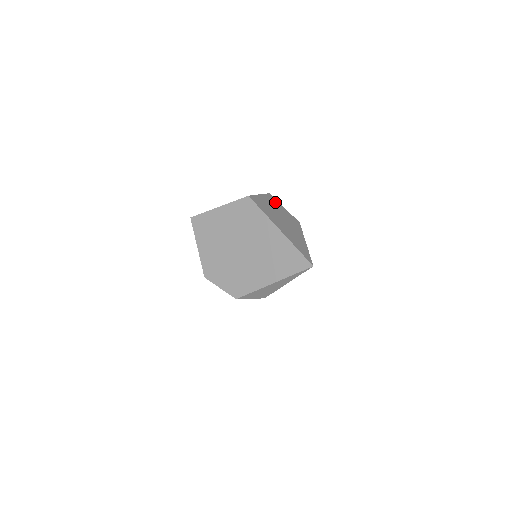
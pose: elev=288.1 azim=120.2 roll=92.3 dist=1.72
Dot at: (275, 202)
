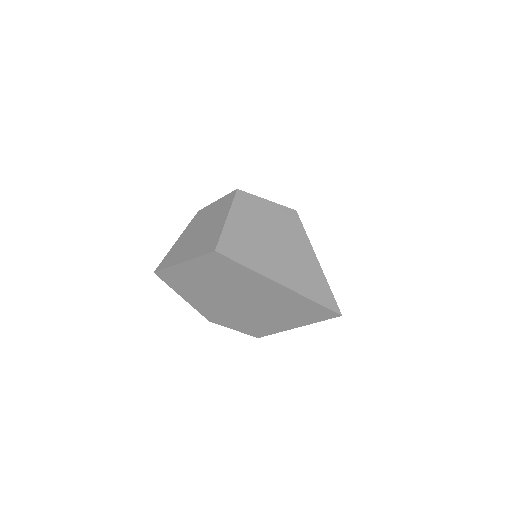
Dot at: (251, 204)
